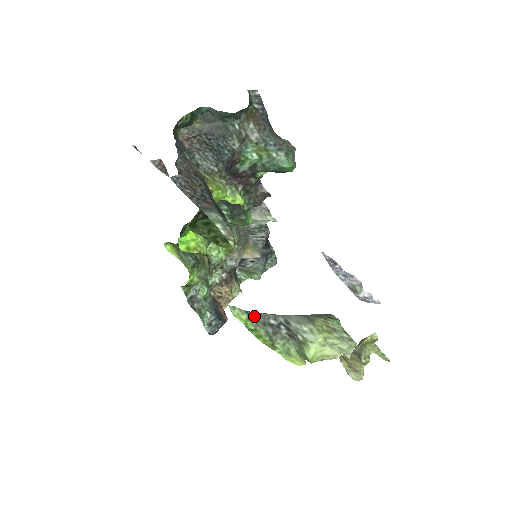
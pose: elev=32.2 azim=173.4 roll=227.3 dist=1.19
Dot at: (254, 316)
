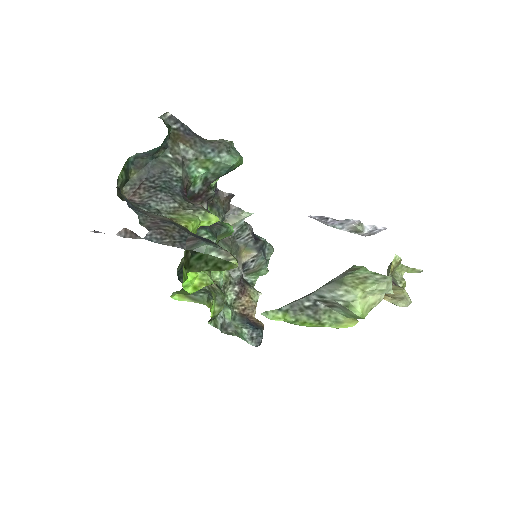
Dot at: (288, 309)
